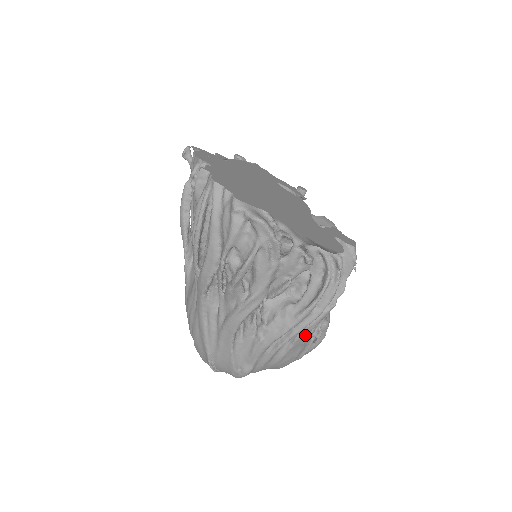
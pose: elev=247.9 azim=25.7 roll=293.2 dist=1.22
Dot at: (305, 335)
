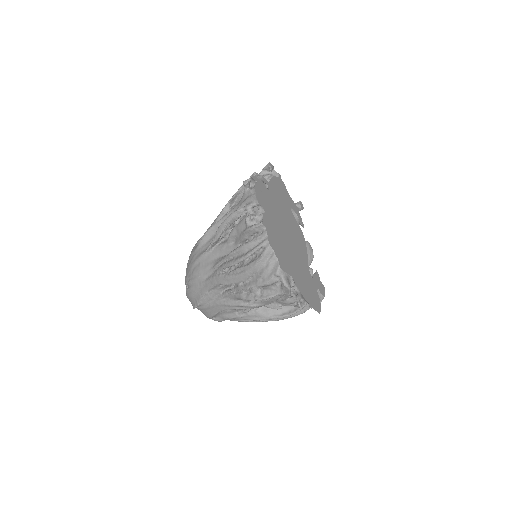
Dot at: occluded
